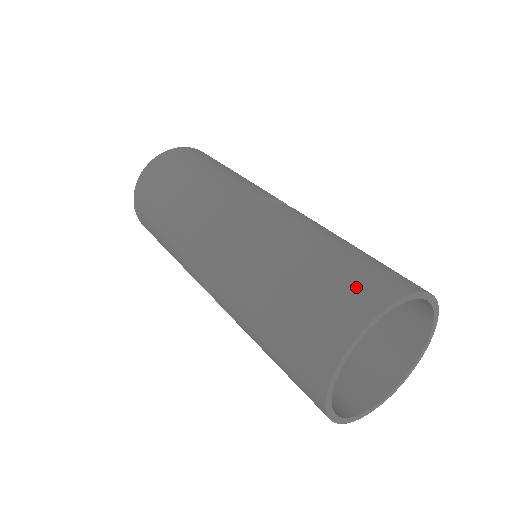
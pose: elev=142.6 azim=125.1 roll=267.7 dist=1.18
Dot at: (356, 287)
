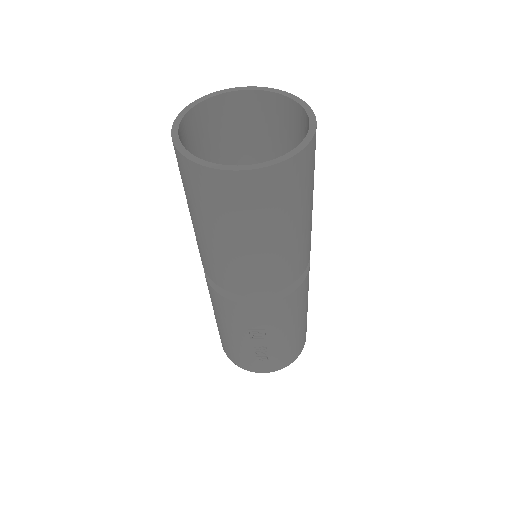
Dot at: (238, 114)
